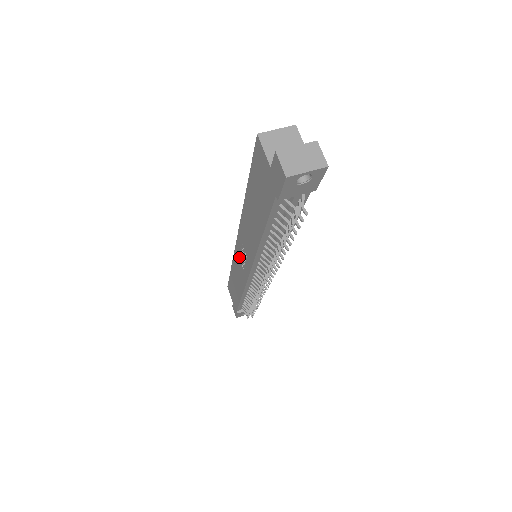
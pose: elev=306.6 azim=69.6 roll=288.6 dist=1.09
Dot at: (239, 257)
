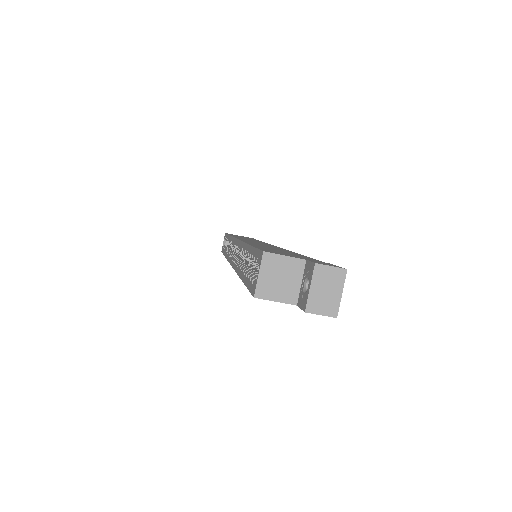
Dot at: occluded
